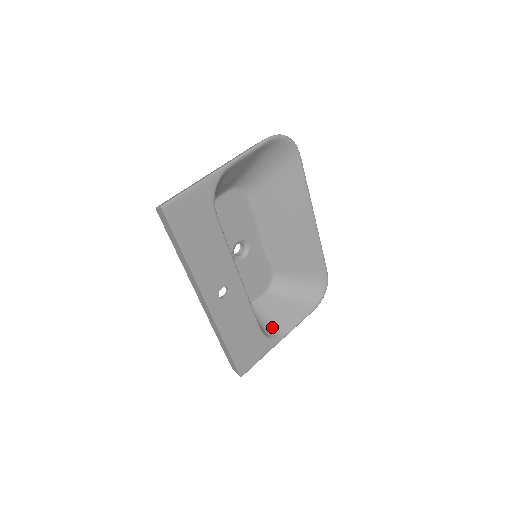
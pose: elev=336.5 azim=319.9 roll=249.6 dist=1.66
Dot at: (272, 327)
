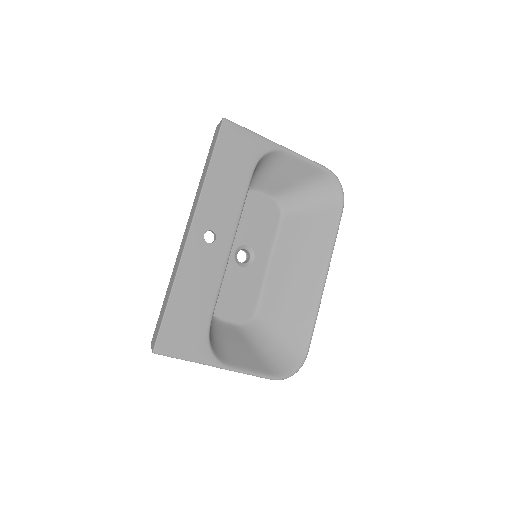
Dot at: (220, 348)
